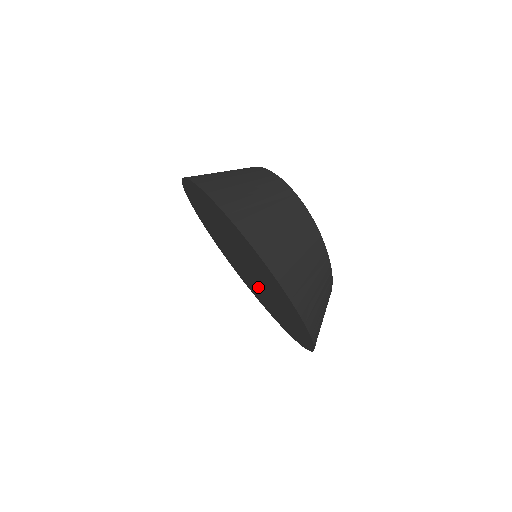
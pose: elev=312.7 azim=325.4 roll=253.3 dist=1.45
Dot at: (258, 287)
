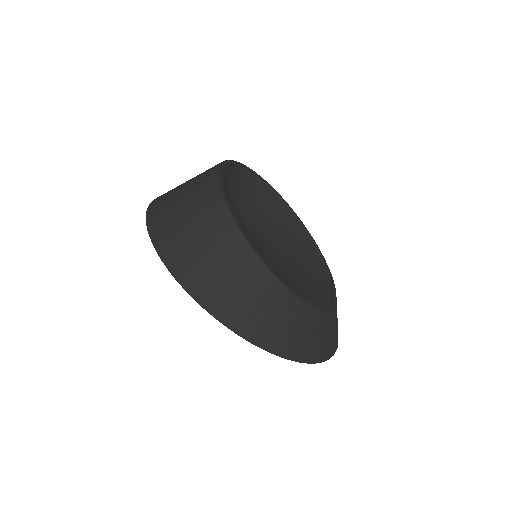
Dot at: occluded
